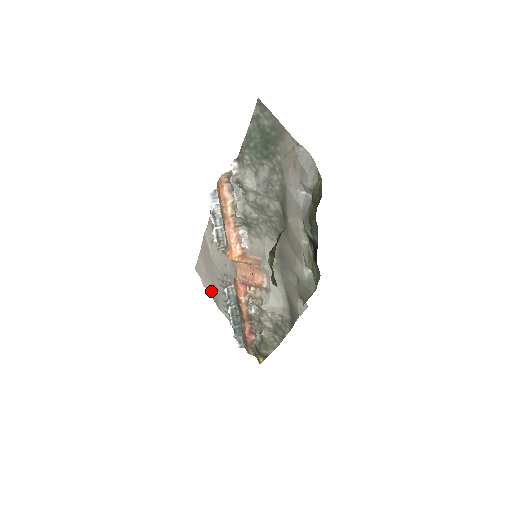
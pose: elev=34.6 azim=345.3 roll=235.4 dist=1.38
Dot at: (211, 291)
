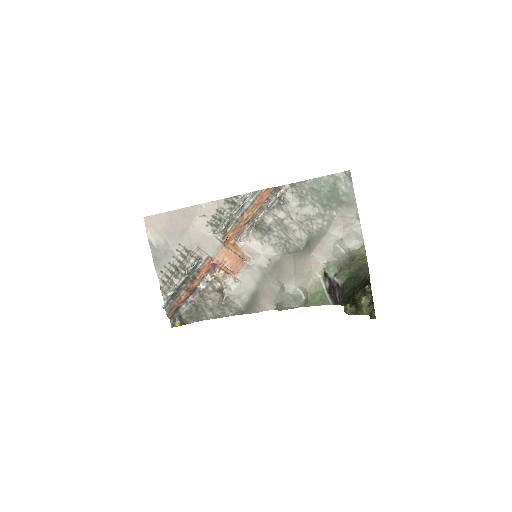
Dot at: (156, 247)
